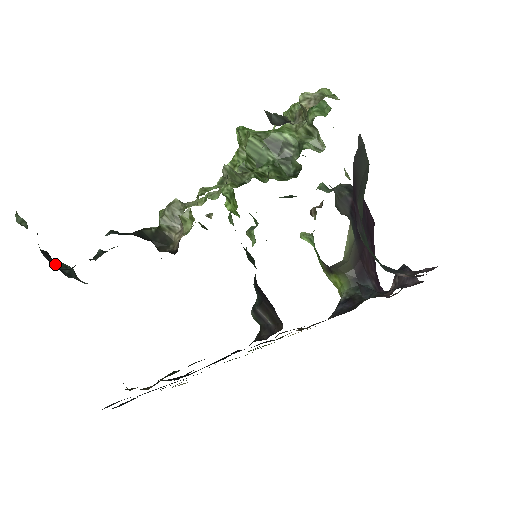
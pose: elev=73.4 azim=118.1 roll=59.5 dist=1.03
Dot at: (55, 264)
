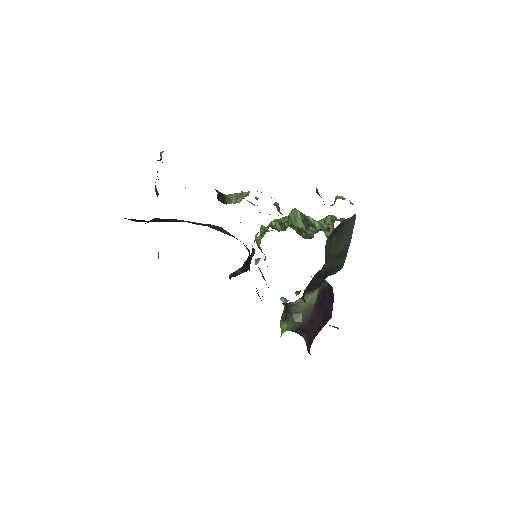
Dot at: occluded
